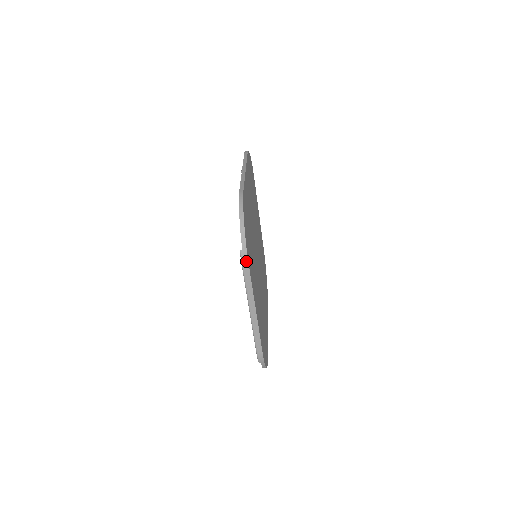
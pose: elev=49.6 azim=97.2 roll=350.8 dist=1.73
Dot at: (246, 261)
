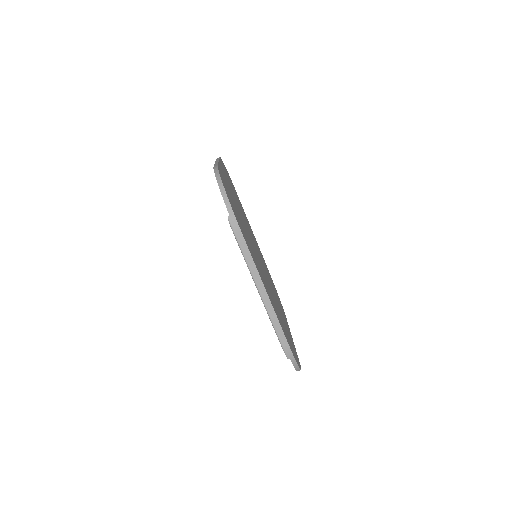
Dot at: (237, 227)
